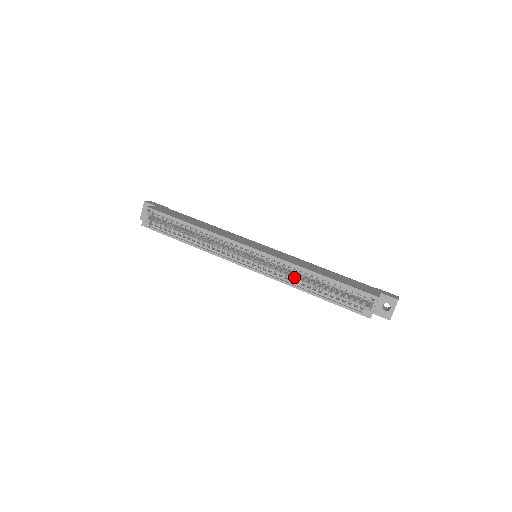
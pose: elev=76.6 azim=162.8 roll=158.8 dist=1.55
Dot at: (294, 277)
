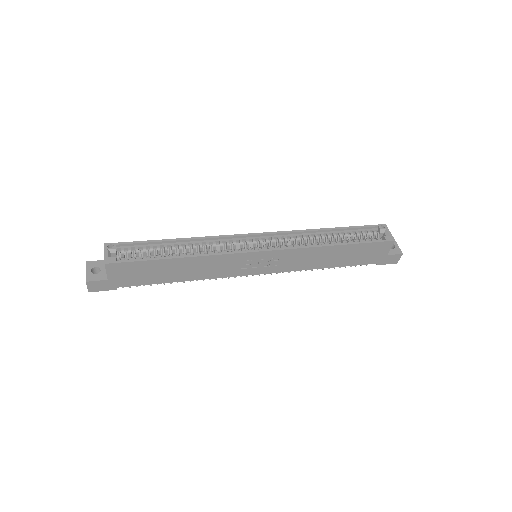
Dot at: occluded
